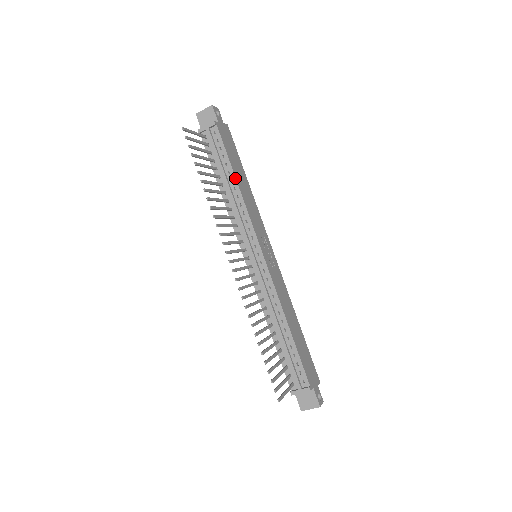
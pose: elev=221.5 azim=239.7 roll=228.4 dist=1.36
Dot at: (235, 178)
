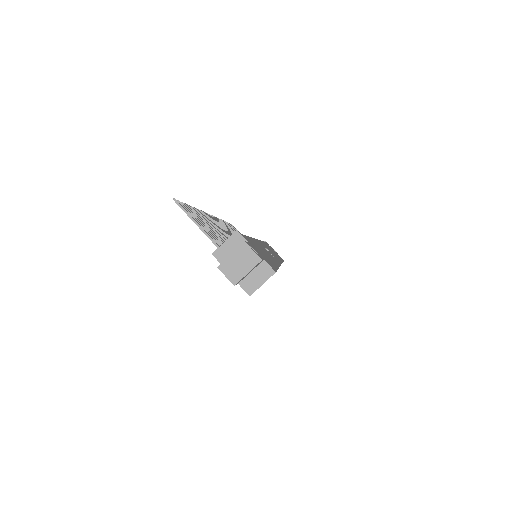
Dot at: occluded
